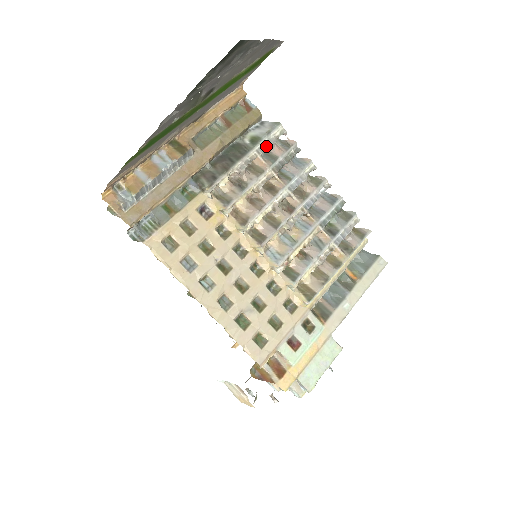
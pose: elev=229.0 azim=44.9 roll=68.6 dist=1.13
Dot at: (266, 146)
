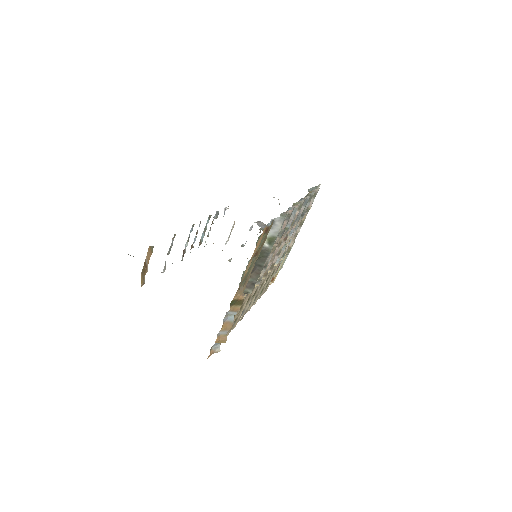
Dot at: (278, 235)
